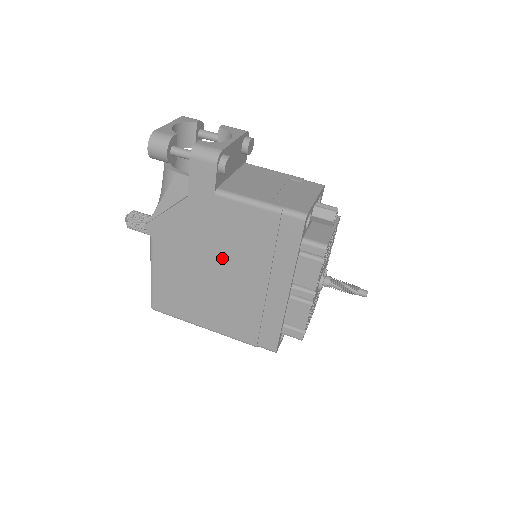
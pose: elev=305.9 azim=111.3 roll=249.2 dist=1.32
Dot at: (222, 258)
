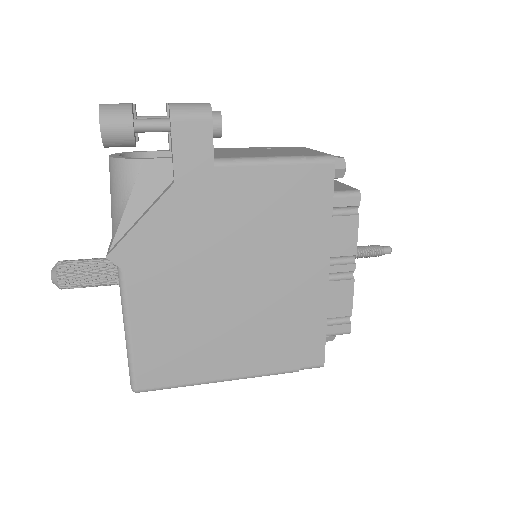
Dot at: (236, 258)
